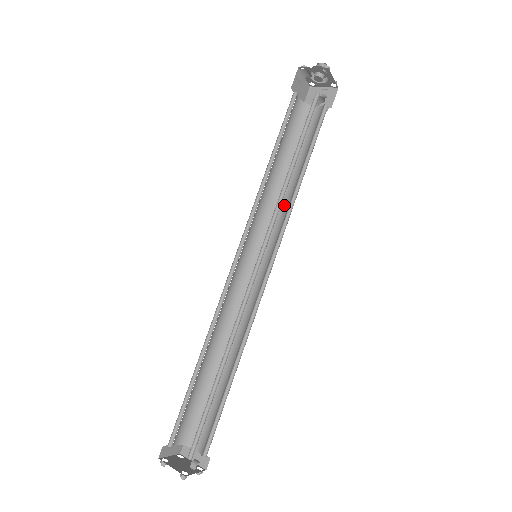
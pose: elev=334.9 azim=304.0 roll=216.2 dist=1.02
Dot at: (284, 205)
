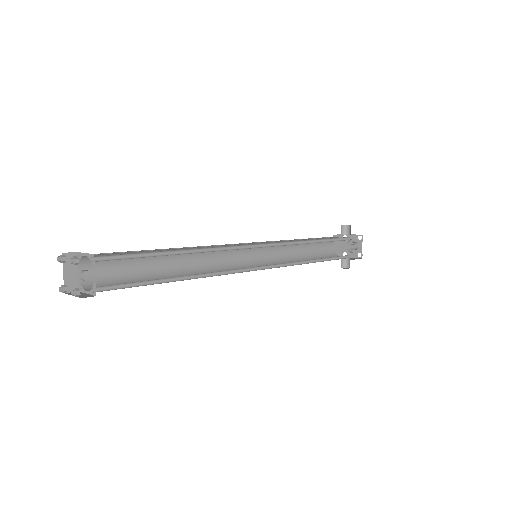
Dot at: occluded
